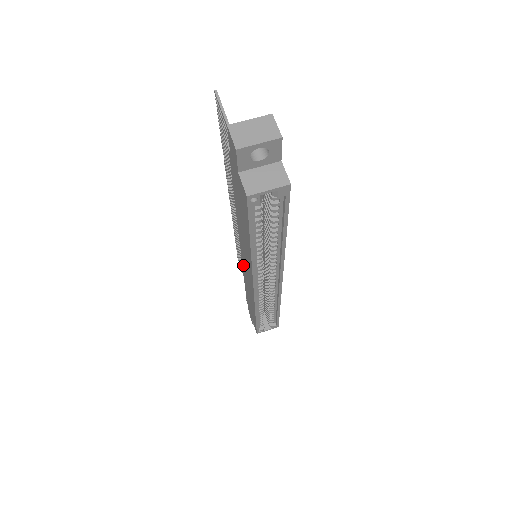
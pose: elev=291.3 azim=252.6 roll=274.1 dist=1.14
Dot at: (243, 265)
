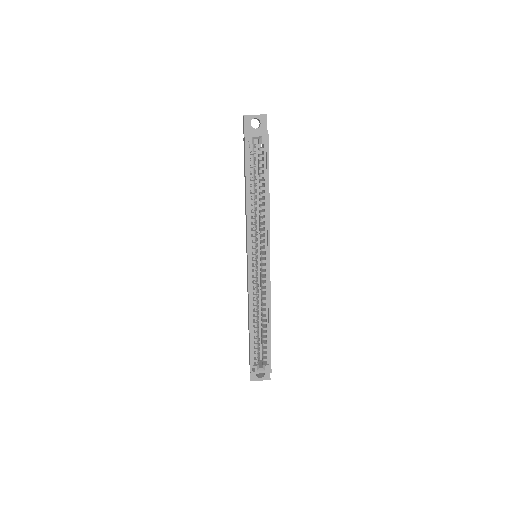
Dot at: occluded
